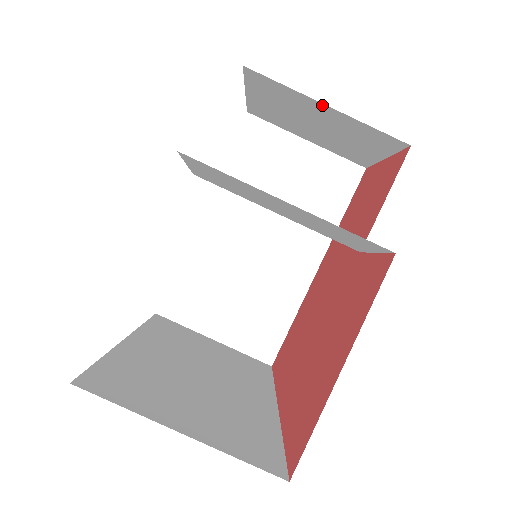
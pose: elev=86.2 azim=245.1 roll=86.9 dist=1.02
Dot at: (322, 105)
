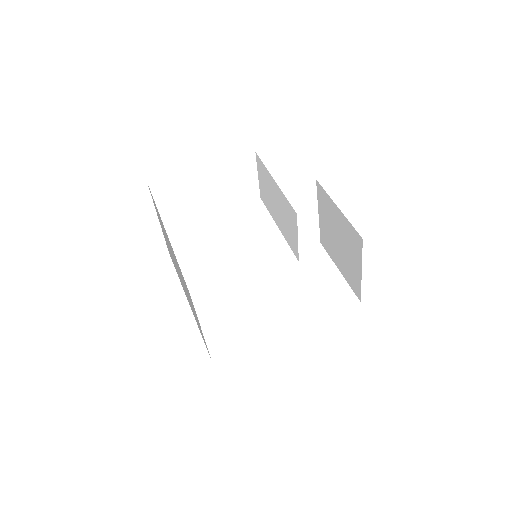
Dot at: (337, 208)
